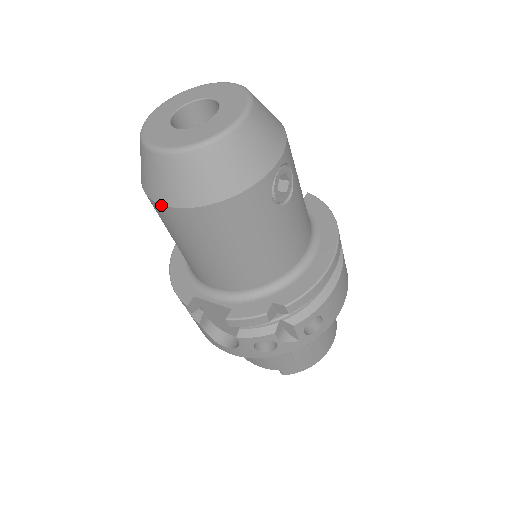
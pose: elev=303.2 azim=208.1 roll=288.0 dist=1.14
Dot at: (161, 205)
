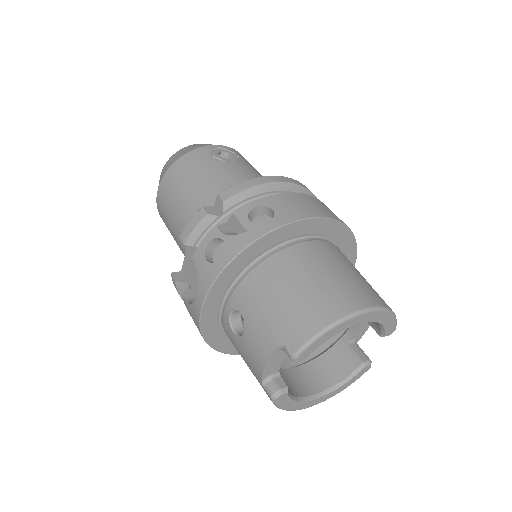
Dot at: (157, 200)
